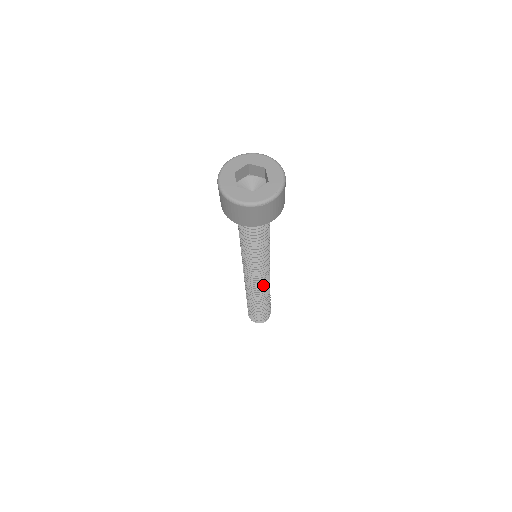
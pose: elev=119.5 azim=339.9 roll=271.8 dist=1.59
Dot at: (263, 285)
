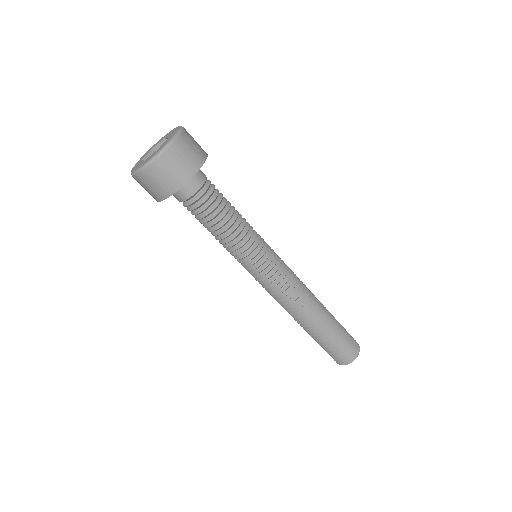
Dot at: (295, 289)
